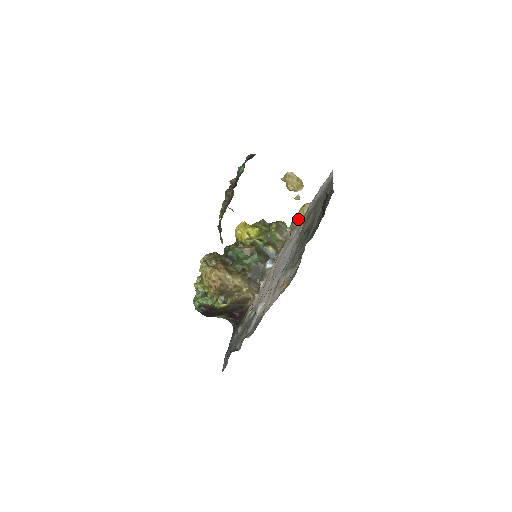
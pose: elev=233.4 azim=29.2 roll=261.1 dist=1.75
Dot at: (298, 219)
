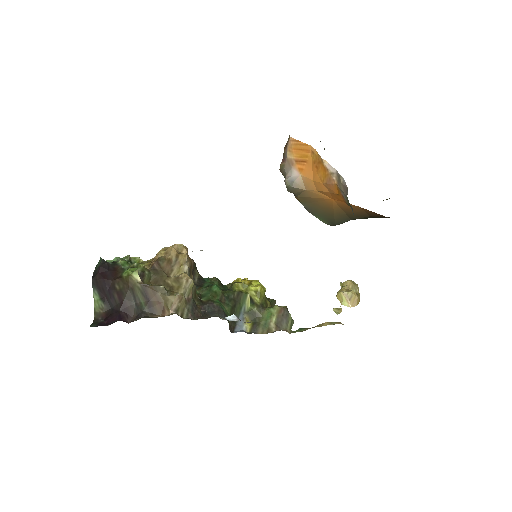
Dot at: occluded
